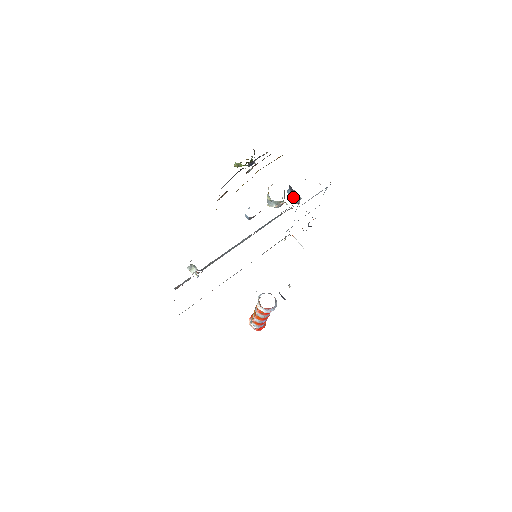
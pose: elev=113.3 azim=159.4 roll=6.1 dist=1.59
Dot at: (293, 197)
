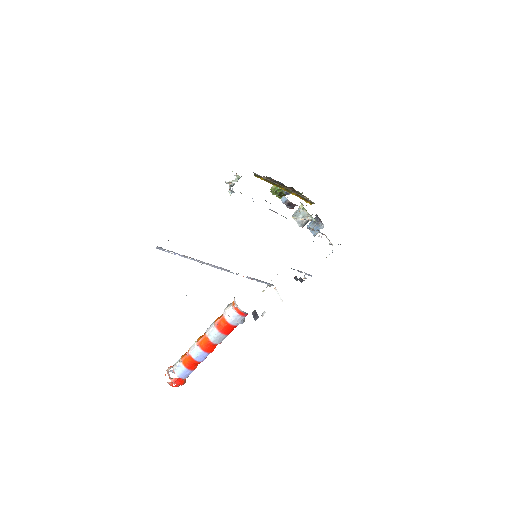
Dot at: occluded
